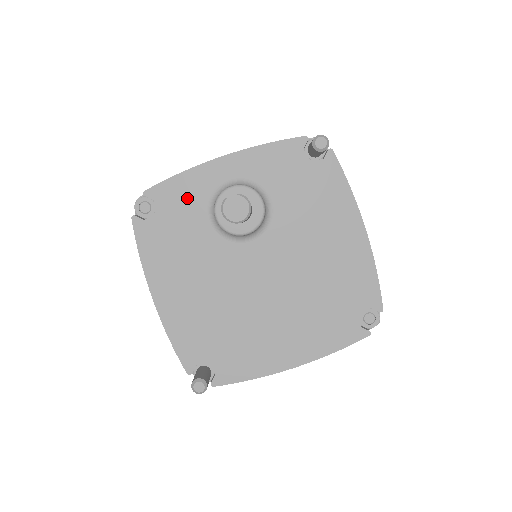
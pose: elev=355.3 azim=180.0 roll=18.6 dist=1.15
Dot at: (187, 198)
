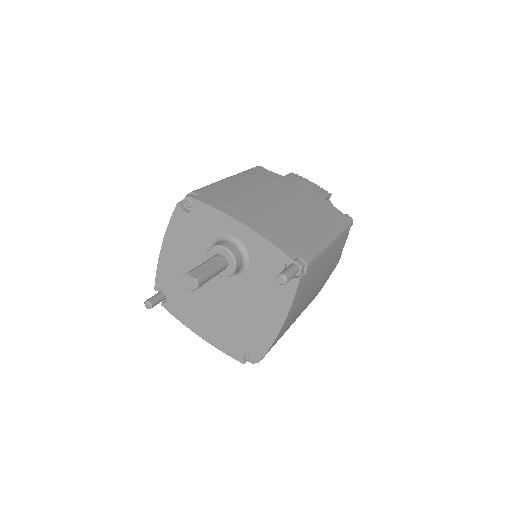
Dot at: (210, 223)
